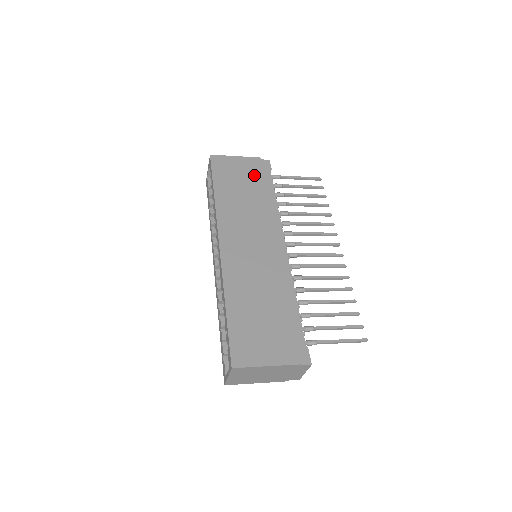
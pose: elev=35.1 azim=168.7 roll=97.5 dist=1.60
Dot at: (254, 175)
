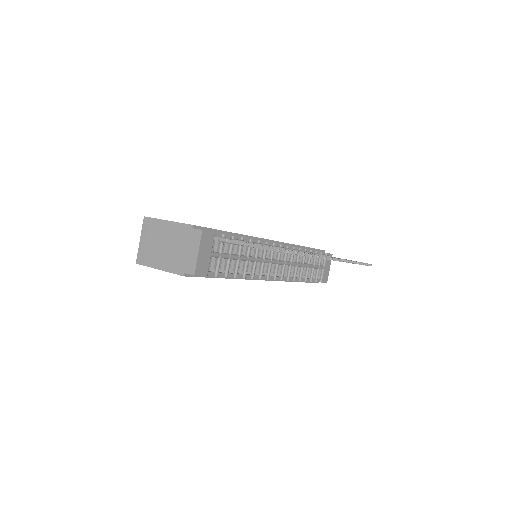
Dot at: occluded
